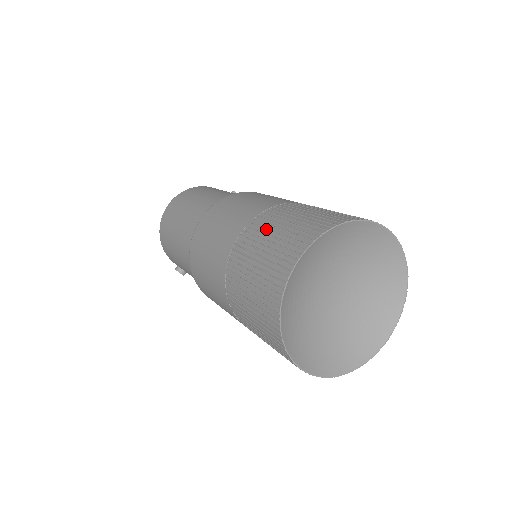
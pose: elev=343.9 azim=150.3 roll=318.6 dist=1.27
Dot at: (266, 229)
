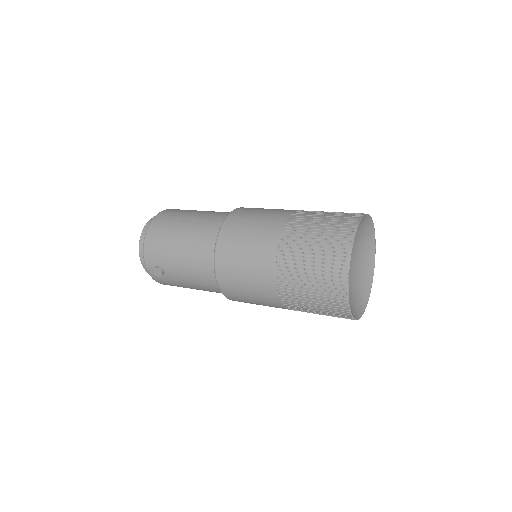
Dot at: (315, 214)
